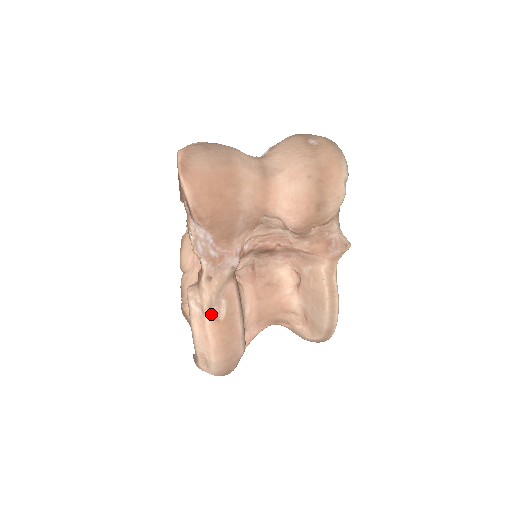
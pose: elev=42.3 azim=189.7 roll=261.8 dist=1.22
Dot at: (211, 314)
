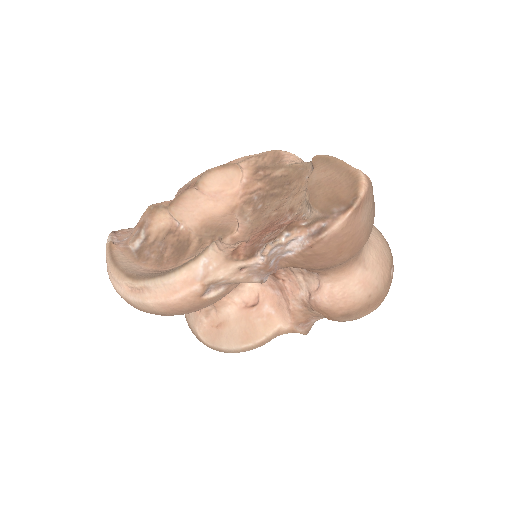
Dot at: (205, 288)
